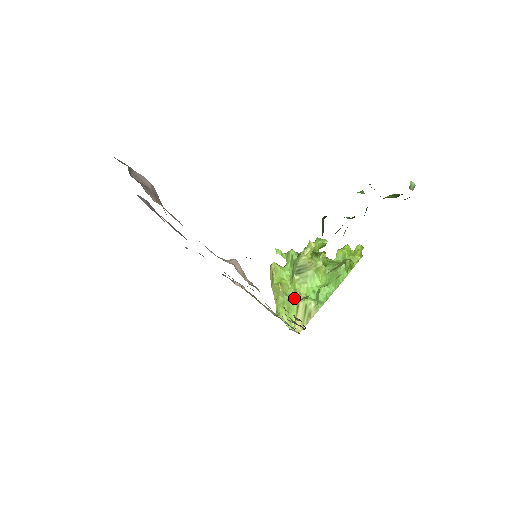
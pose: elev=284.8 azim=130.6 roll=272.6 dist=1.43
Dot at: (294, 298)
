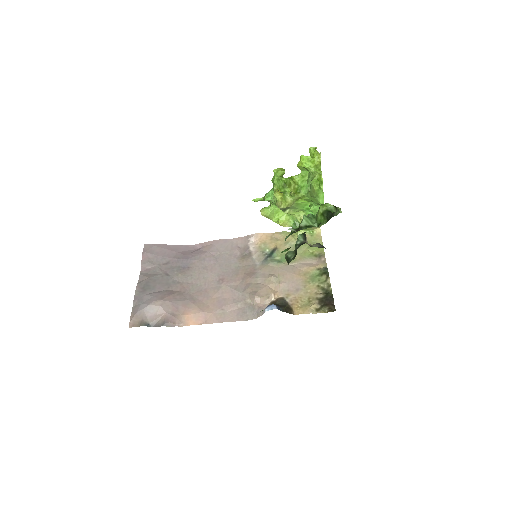
Dot at: occluded
